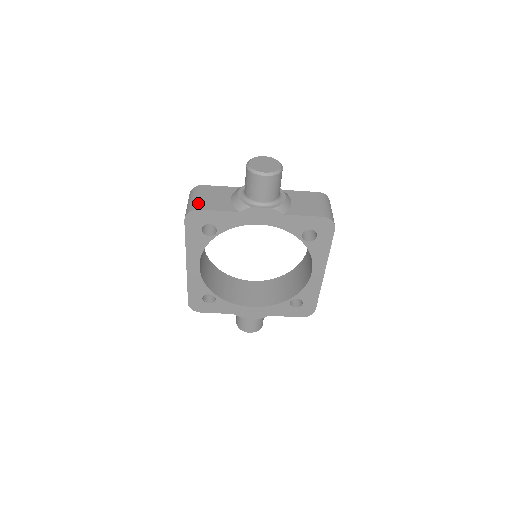
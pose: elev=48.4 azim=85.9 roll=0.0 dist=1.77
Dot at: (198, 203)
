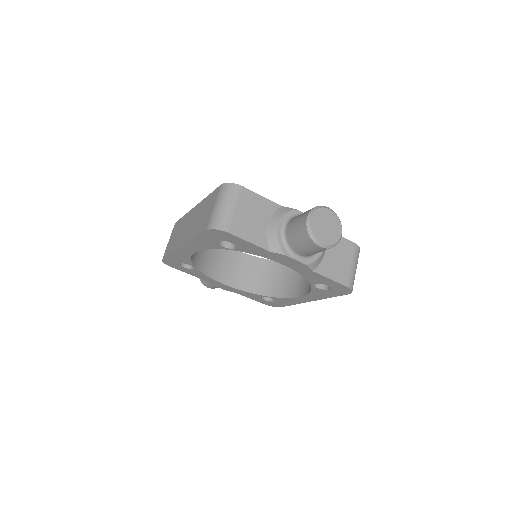
Dot at: (231, 220)
